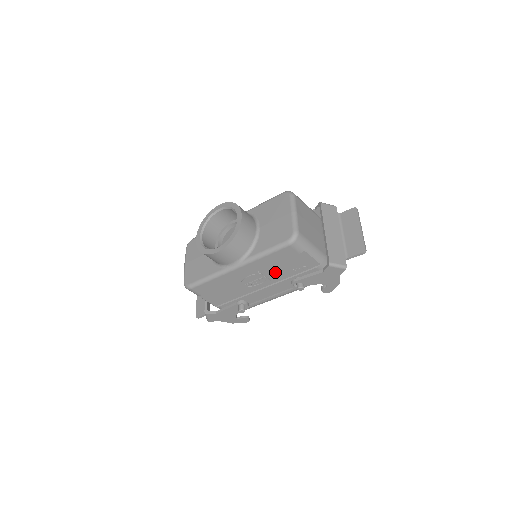
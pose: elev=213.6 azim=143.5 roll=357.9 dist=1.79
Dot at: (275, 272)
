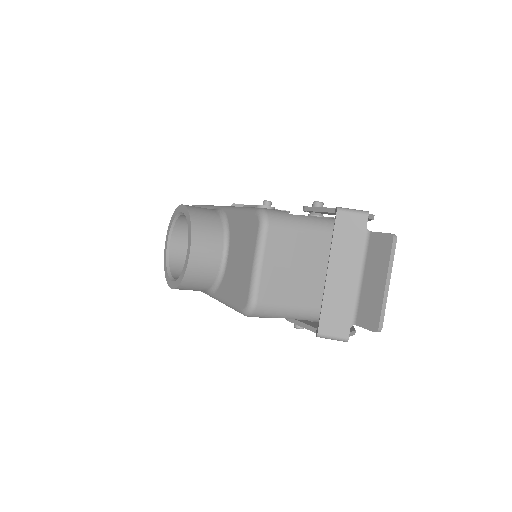
Dot at: occluded
